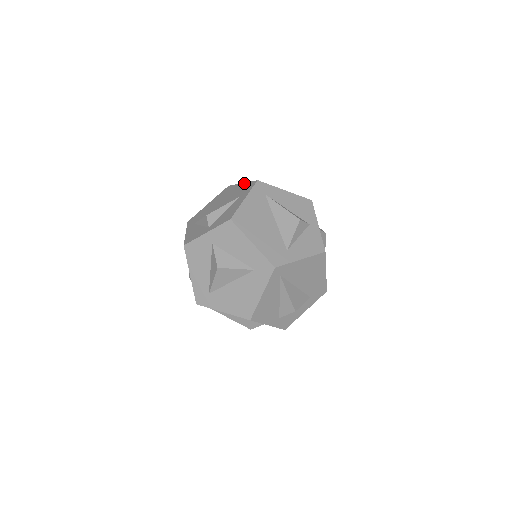
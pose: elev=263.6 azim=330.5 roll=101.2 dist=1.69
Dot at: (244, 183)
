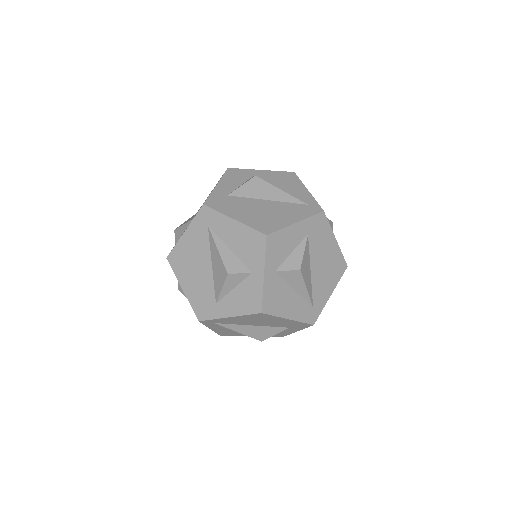
Dot at: occluded
